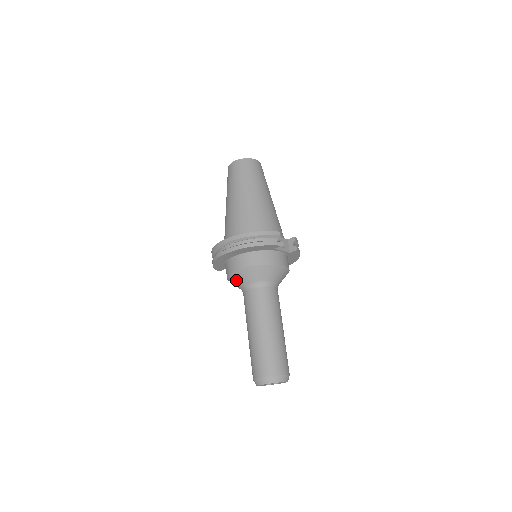
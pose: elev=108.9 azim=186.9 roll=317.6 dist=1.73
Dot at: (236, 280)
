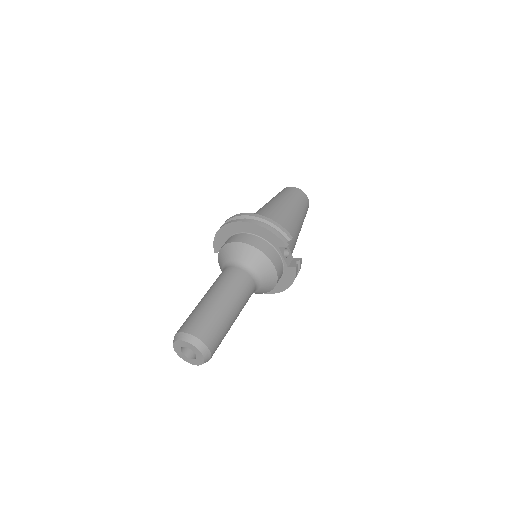
Dot at: (226, 253)
